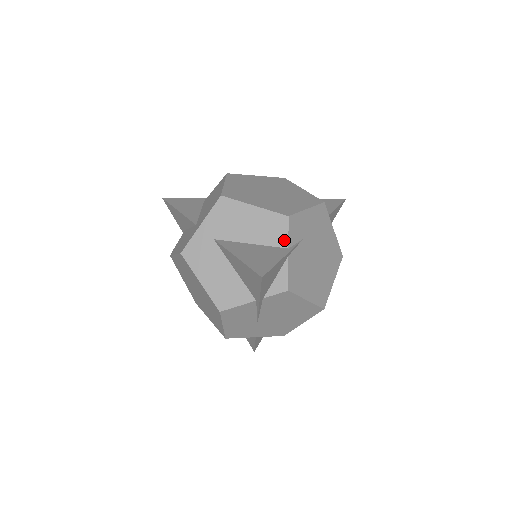
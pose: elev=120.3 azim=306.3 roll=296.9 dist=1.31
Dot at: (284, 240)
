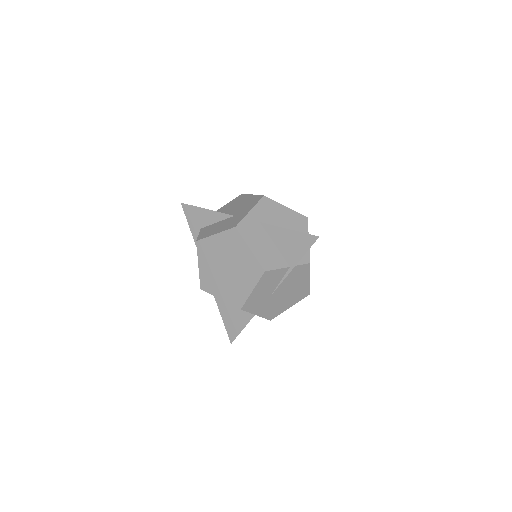
Dot at: (306, 231)
